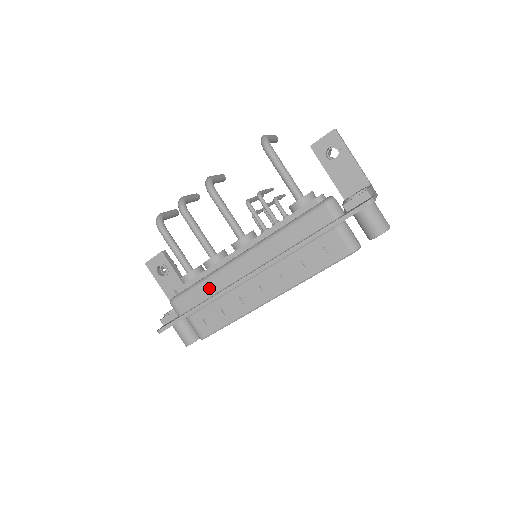
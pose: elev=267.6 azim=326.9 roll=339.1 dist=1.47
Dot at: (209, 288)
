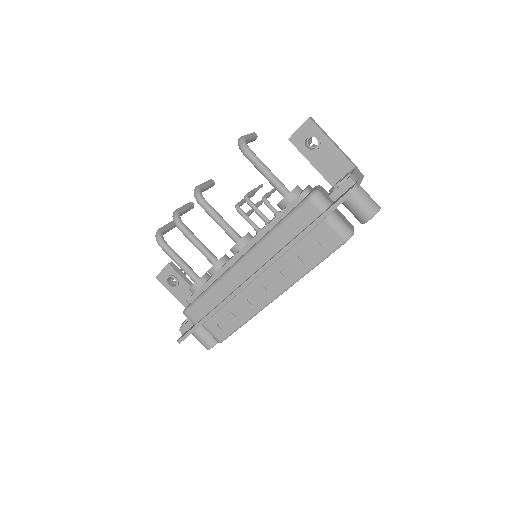
Dot at: (216, 295)
